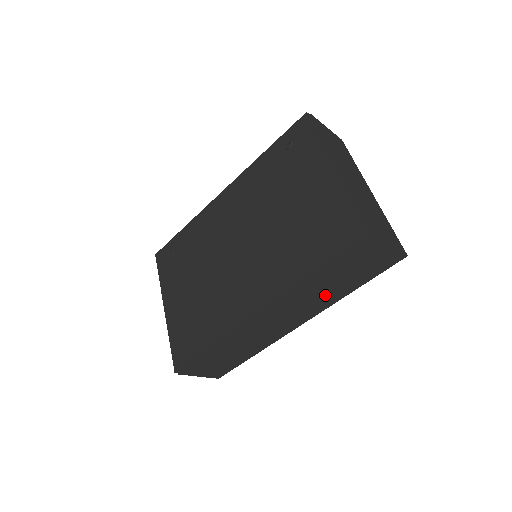
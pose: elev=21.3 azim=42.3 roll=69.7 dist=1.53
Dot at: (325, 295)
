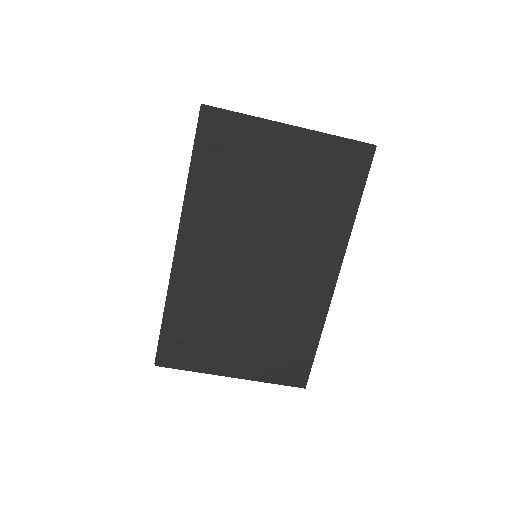
Dot at: occluded
